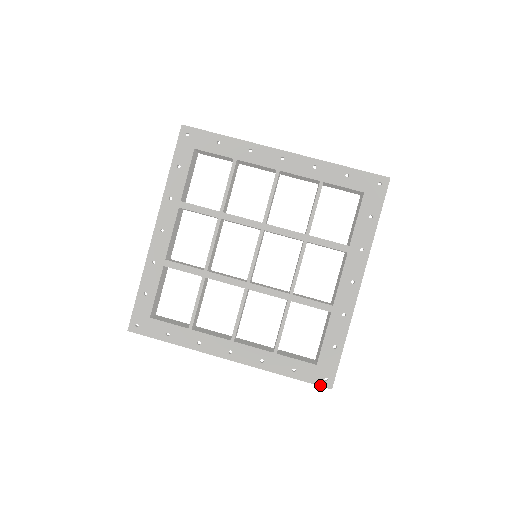
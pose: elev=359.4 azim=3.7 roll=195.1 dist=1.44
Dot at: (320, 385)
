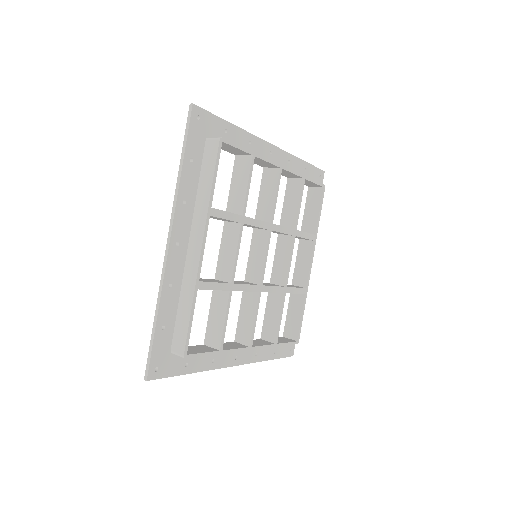
Dot at: (288, 356)
